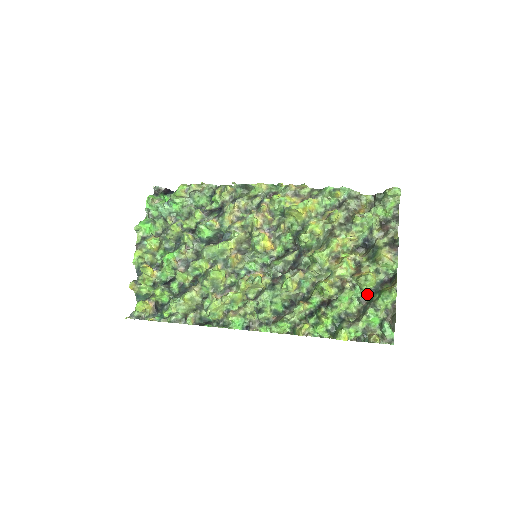
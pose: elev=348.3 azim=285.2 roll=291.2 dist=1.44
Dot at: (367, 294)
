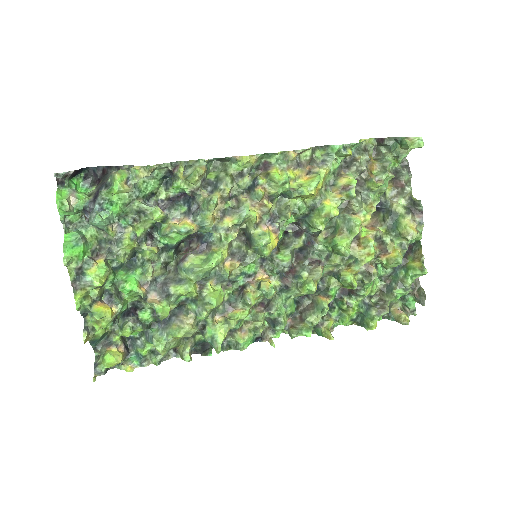
Dot at: (391, 271)
